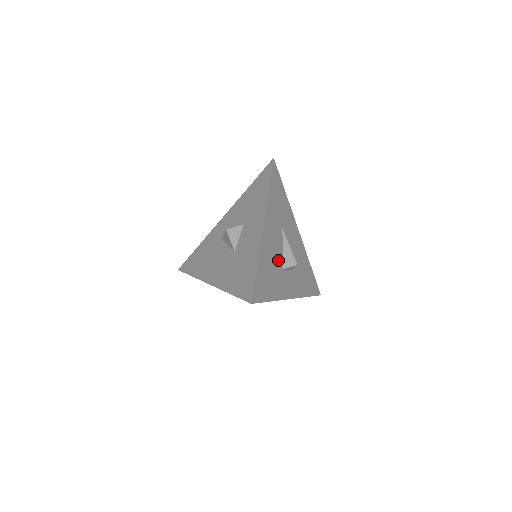
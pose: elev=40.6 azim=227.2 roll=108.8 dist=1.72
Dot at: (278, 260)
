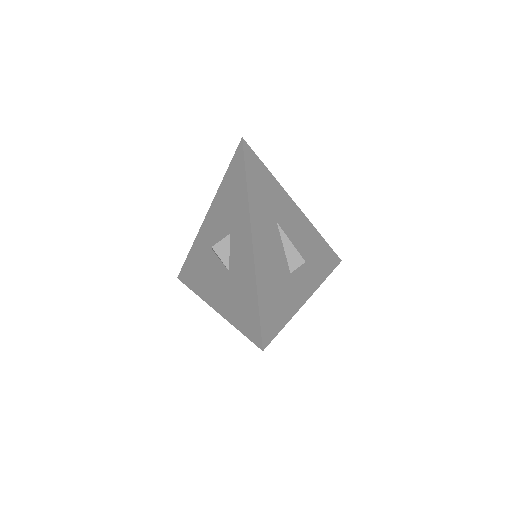
Dot at: (281, 267)
